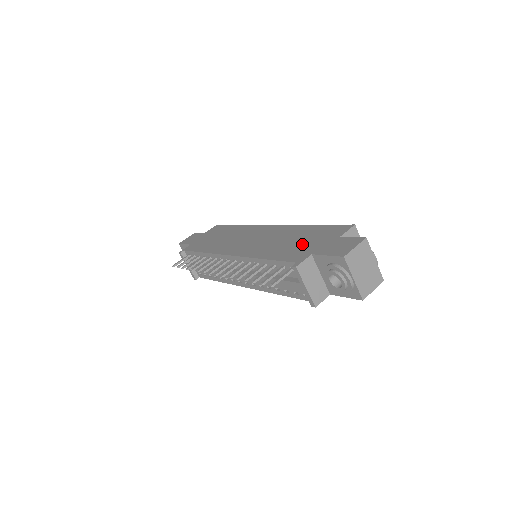
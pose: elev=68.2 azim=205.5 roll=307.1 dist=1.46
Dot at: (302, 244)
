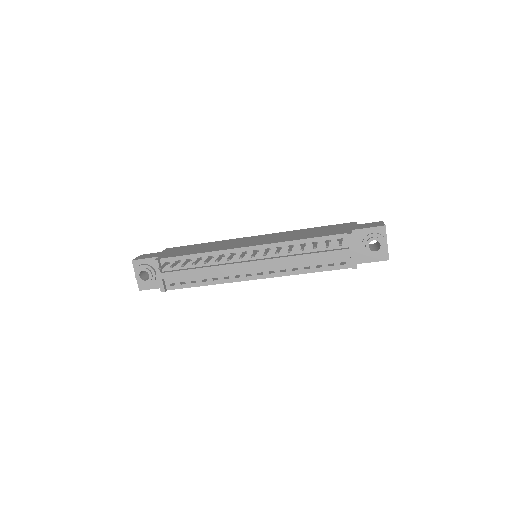
Dot at: (329, 230)
